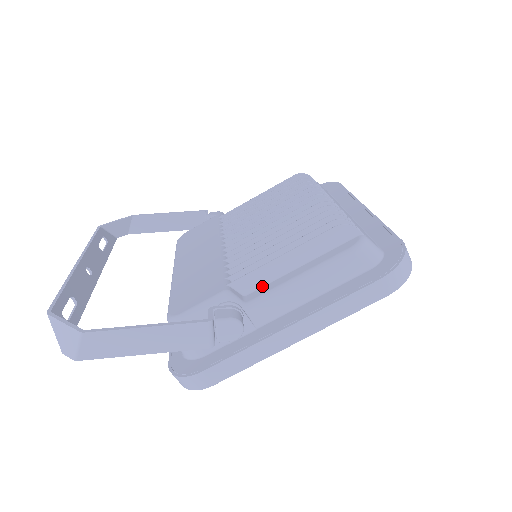
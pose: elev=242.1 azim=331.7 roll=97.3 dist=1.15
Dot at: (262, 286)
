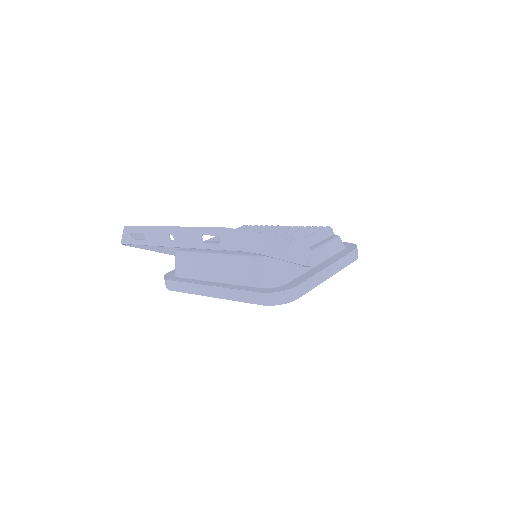
Dot at: occluded
